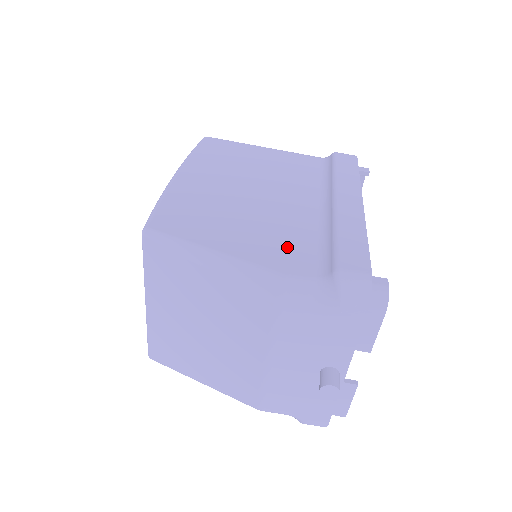
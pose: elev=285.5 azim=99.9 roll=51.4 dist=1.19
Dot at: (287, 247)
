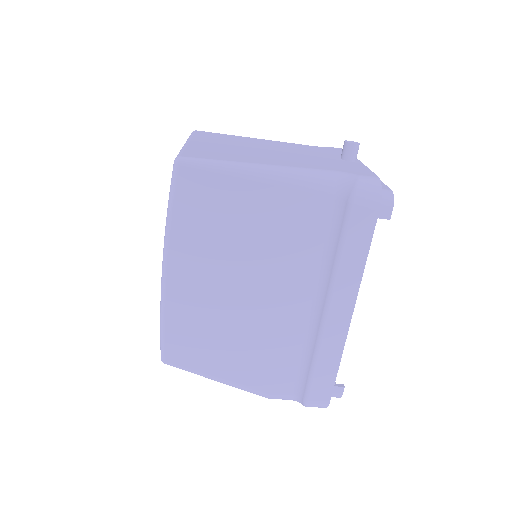
Dot at: (275, 368)
